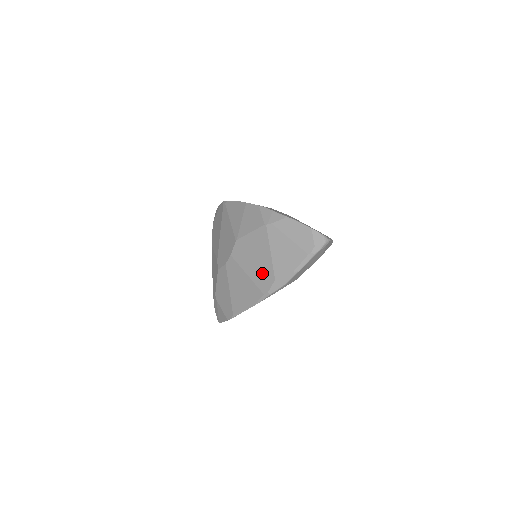
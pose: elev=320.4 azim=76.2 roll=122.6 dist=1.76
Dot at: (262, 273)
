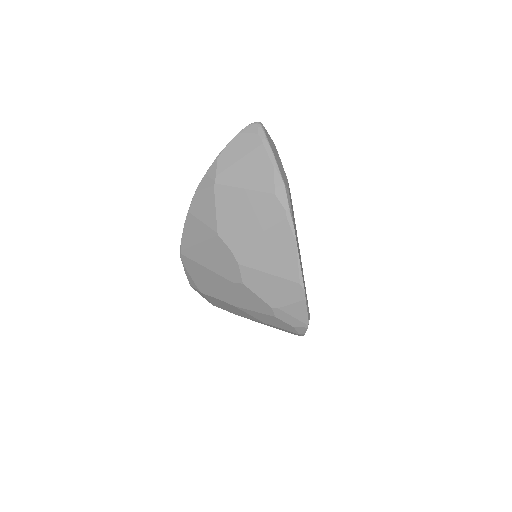
Dot at: (262, 210)
